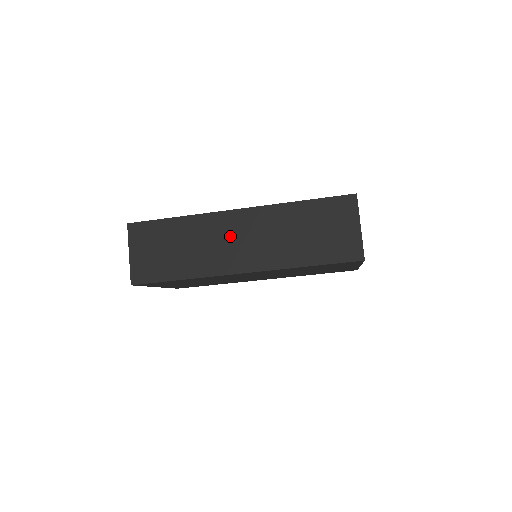
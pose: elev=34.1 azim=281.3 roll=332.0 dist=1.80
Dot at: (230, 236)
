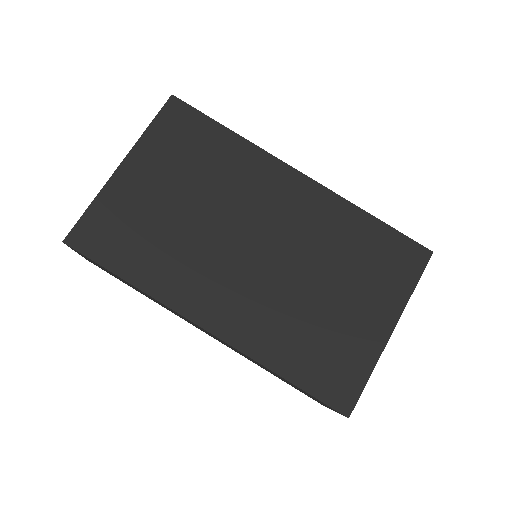
Dot at: occluded
